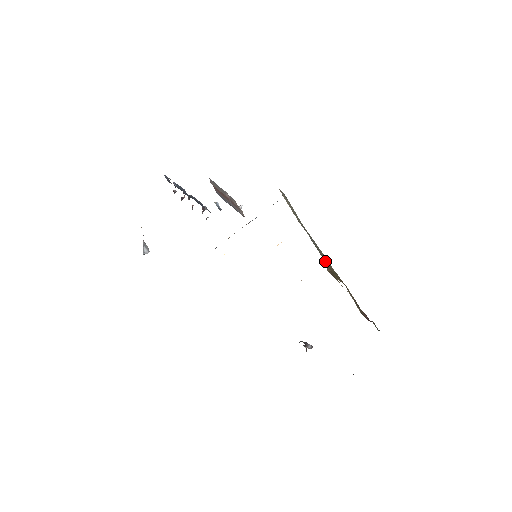
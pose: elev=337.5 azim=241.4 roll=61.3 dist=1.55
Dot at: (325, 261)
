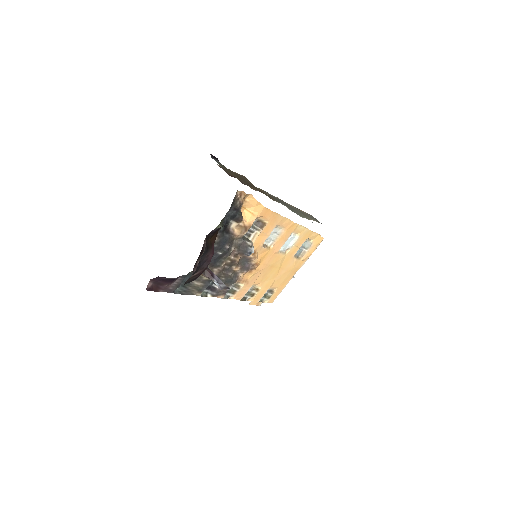
Dot at: (264, 192)
